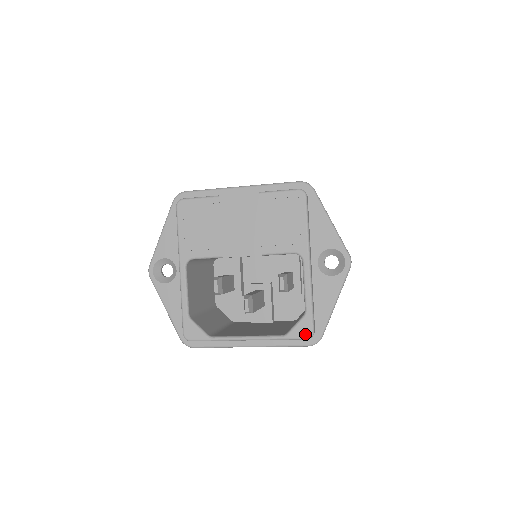
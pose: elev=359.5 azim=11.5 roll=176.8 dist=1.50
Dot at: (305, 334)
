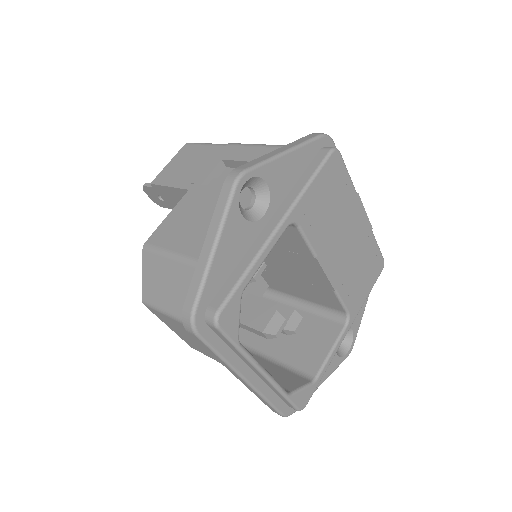
Dot at: (302, 404)
